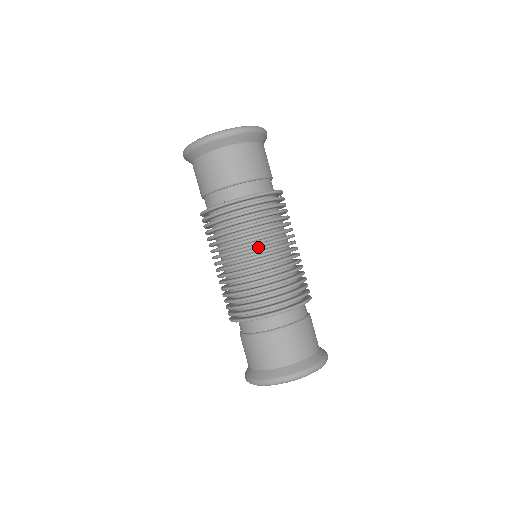
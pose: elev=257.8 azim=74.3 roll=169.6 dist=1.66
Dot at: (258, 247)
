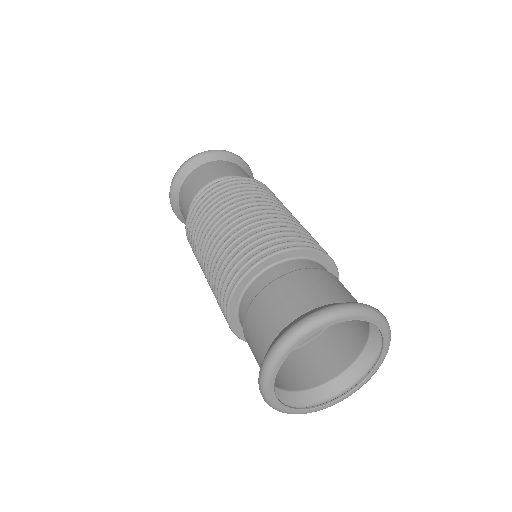
Dot at: occluded
